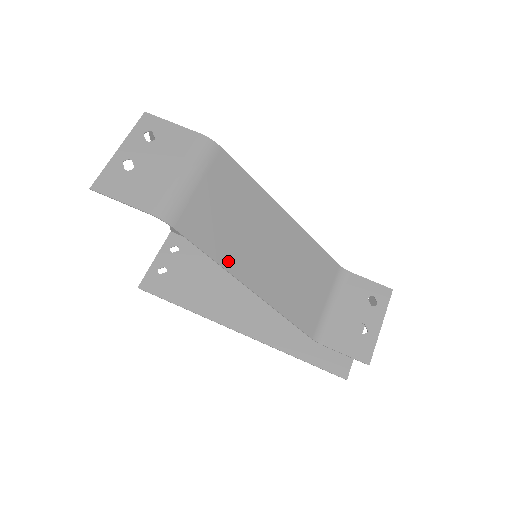
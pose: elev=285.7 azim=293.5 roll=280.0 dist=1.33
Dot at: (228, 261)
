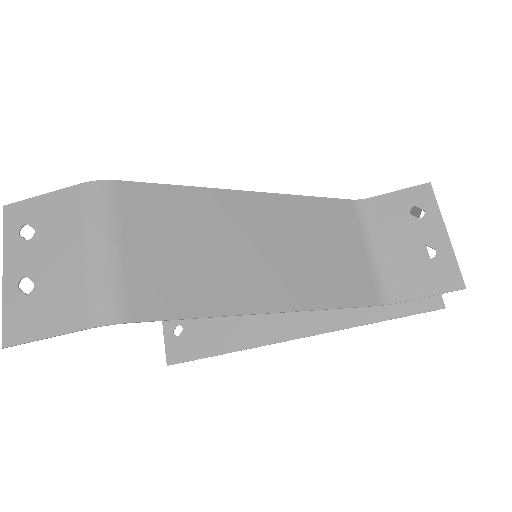
Dot at: (223, 304)
